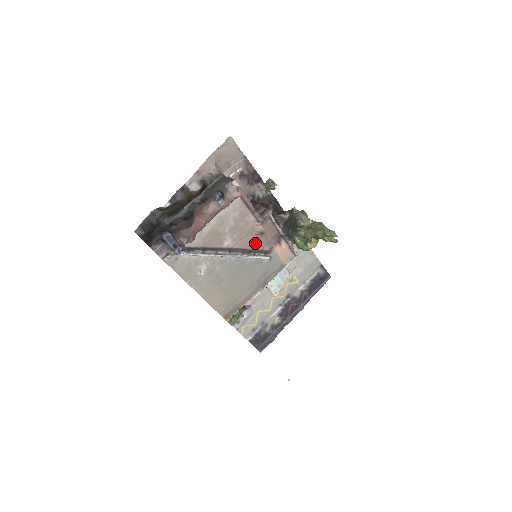
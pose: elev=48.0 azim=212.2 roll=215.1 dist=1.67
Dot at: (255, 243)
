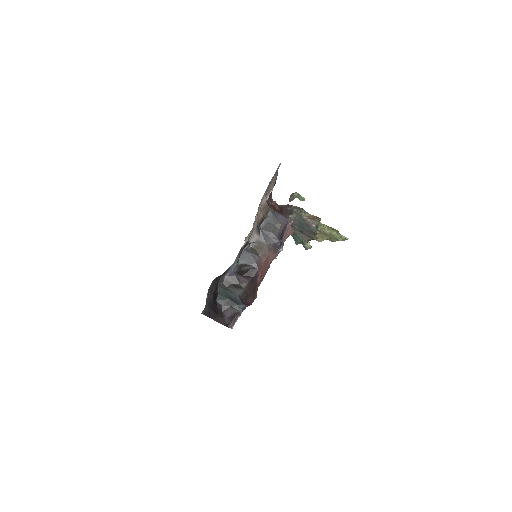
Dot at: occluded
